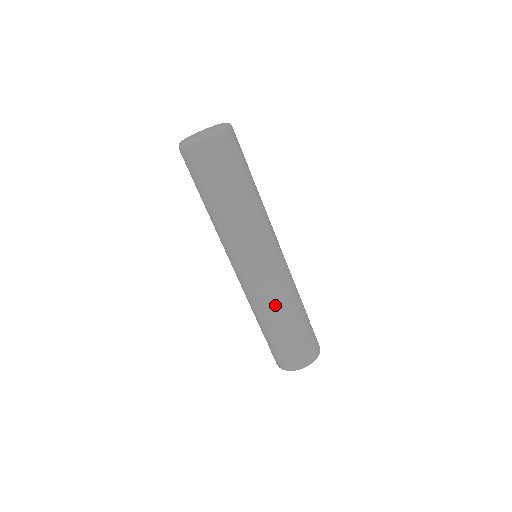
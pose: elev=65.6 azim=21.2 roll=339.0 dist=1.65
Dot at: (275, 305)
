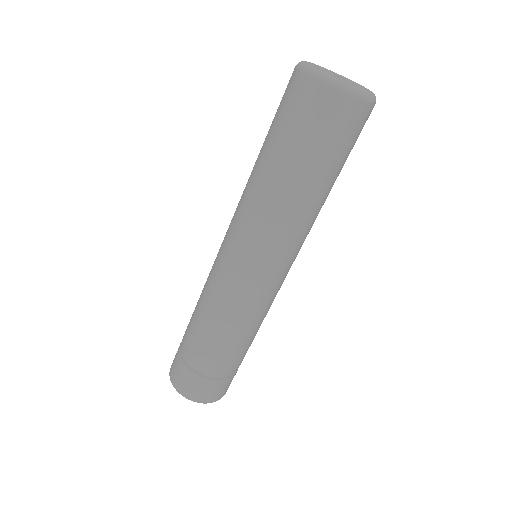
Dot at: (258, 325)
